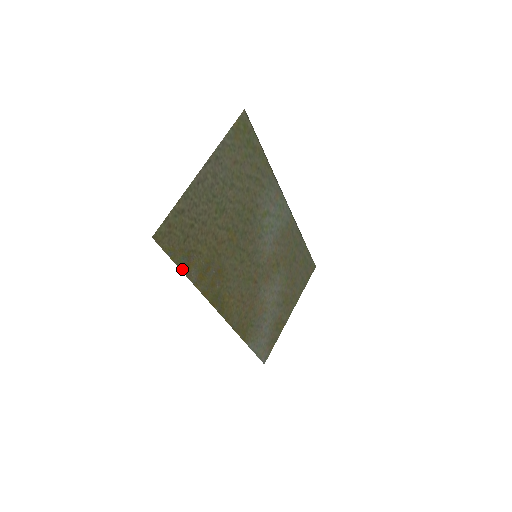
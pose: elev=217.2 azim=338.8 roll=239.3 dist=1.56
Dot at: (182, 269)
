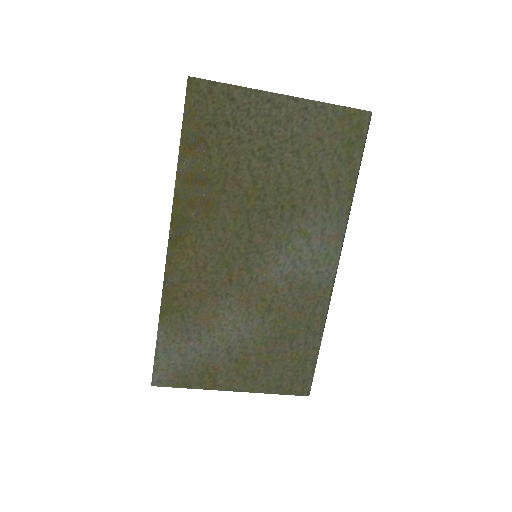
Dot at: (182, 142)
